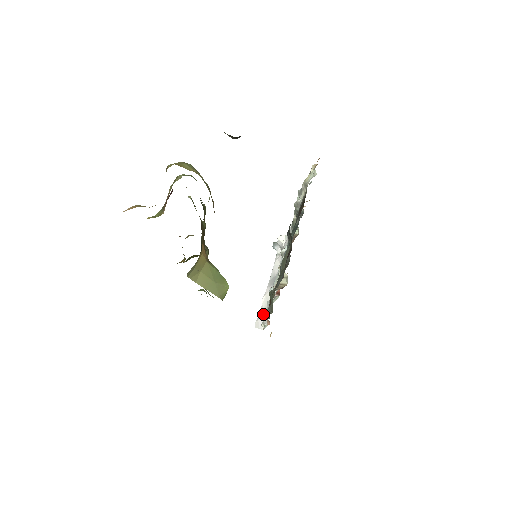
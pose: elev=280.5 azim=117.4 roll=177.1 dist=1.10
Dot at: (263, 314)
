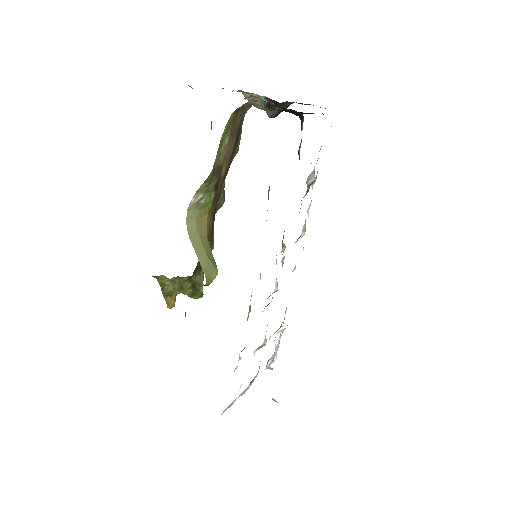
Dot at: (236, 398)
